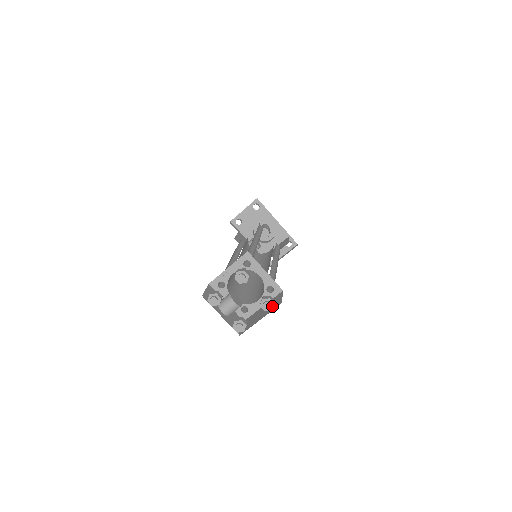
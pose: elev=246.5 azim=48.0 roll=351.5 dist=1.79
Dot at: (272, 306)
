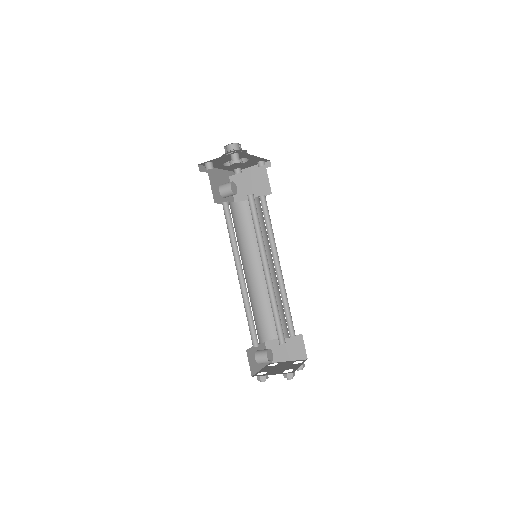
Dot at: occluded
